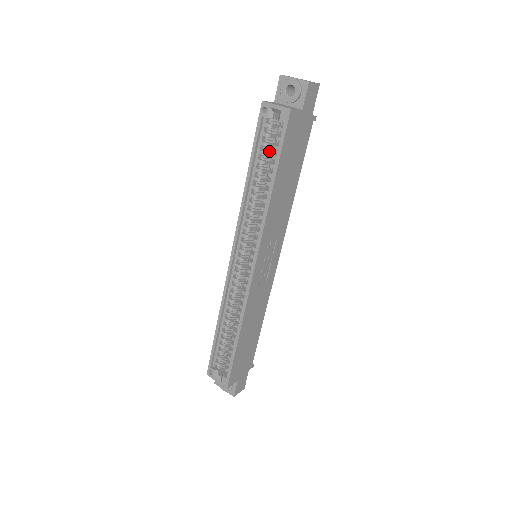
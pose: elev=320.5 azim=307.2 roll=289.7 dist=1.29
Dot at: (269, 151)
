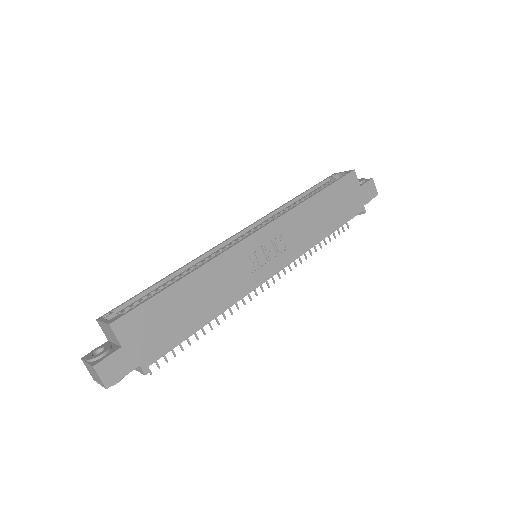
Dot at: occluded
